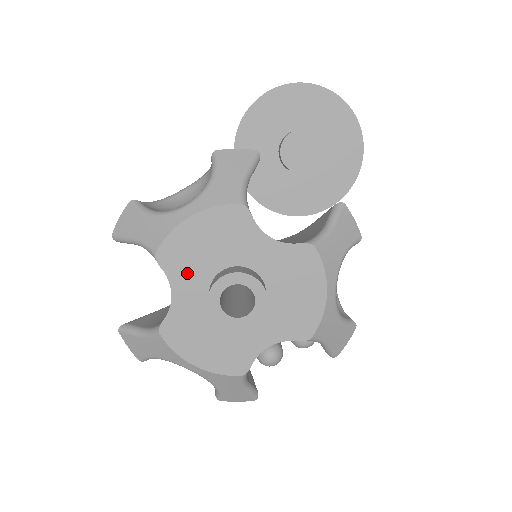
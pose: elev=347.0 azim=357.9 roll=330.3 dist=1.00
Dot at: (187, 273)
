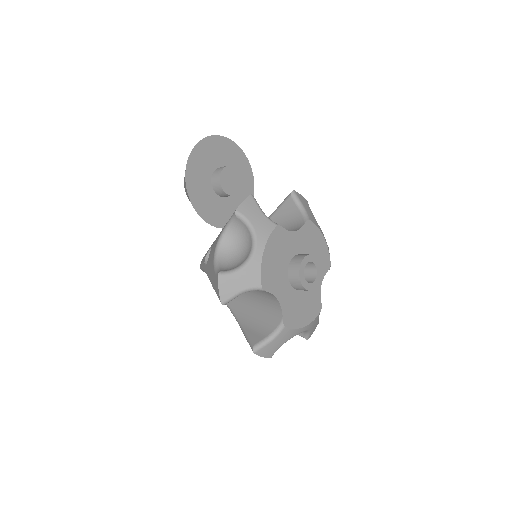
Dot at: (278, 283)
